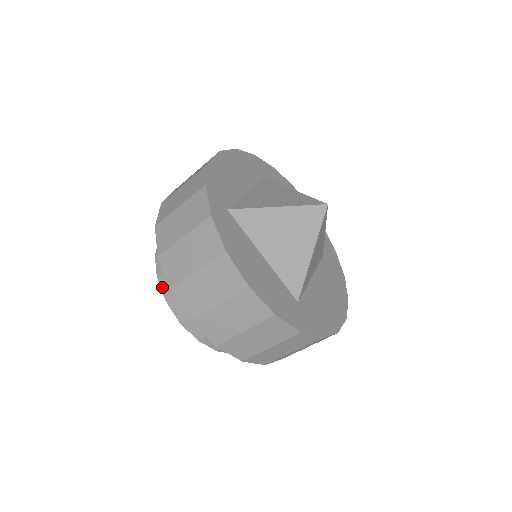
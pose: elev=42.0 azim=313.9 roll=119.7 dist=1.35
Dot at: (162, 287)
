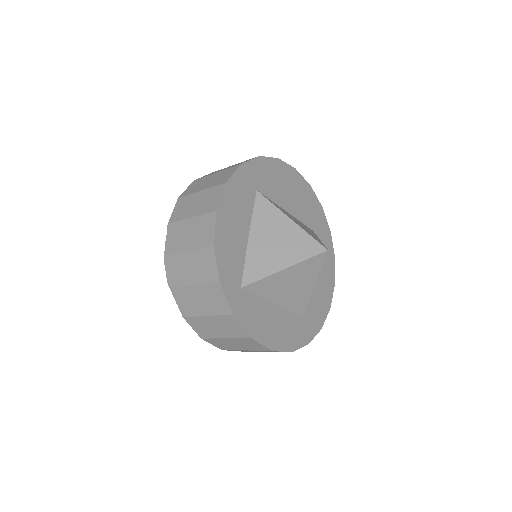
Dot at: occluded
